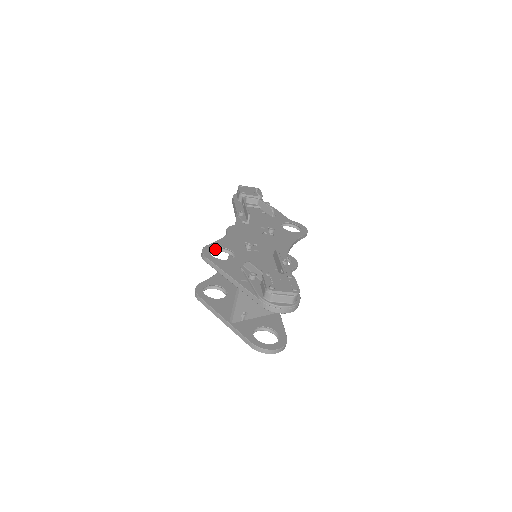
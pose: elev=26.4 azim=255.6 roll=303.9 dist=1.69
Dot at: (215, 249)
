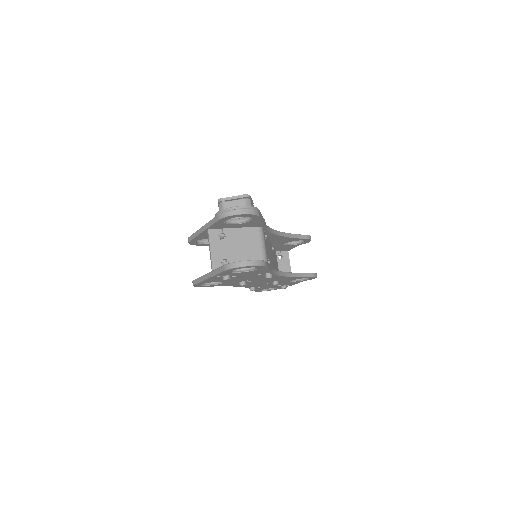
Dot at: (205, 242)
